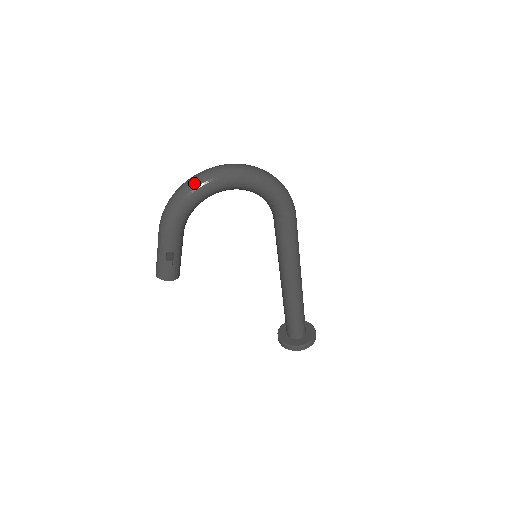
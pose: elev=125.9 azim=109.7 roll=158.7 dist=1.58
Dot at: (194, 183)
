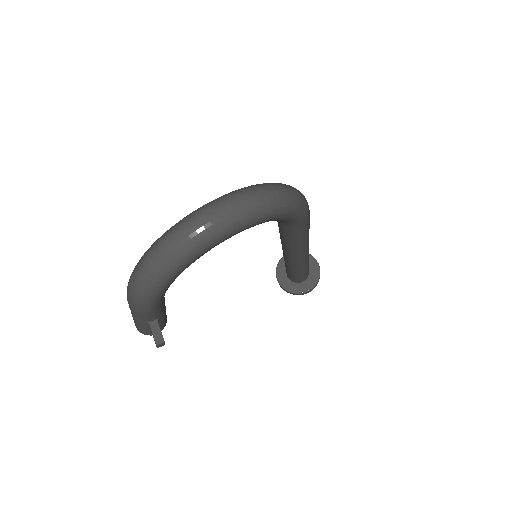
Dot at: (170, 260)
